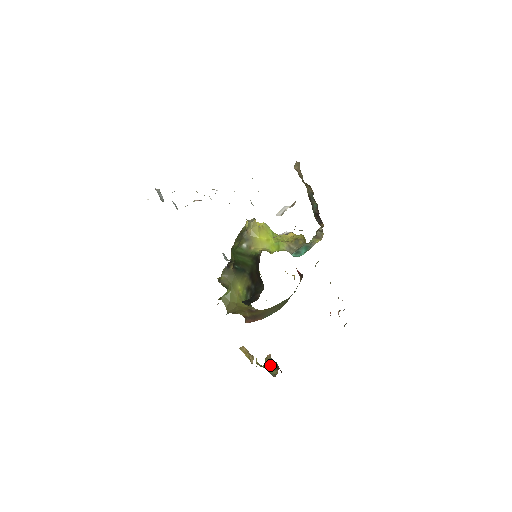
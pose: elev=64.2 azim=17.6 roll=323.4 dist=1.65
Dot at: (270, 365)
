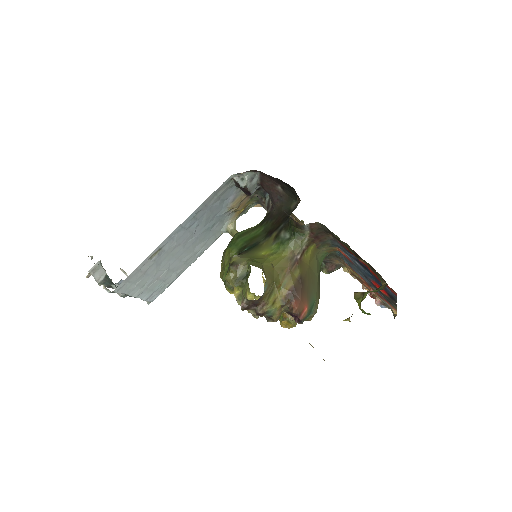
Dot at: (368, 291)
